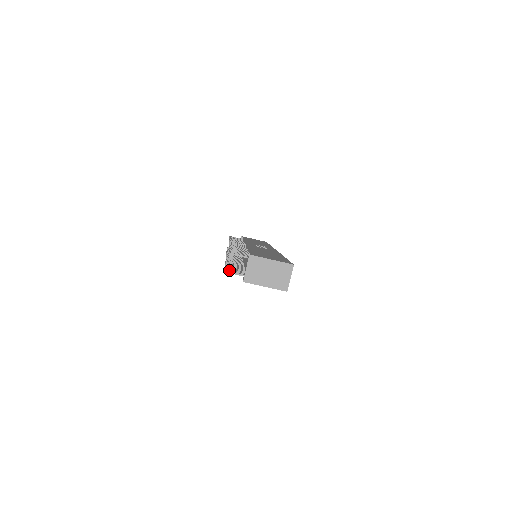
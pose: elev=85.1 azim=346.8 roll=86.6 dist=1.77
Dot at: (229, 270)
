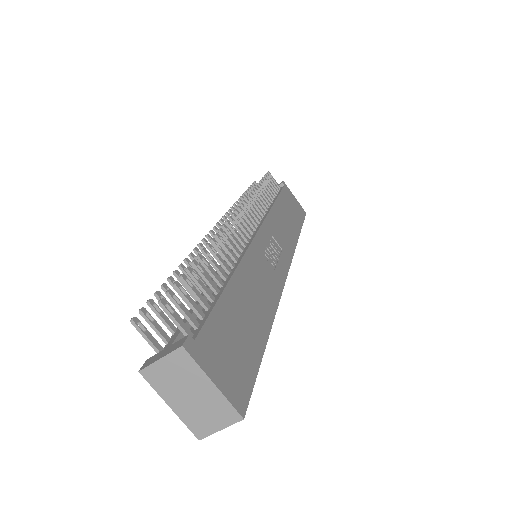
Dot at: (146, 316)
